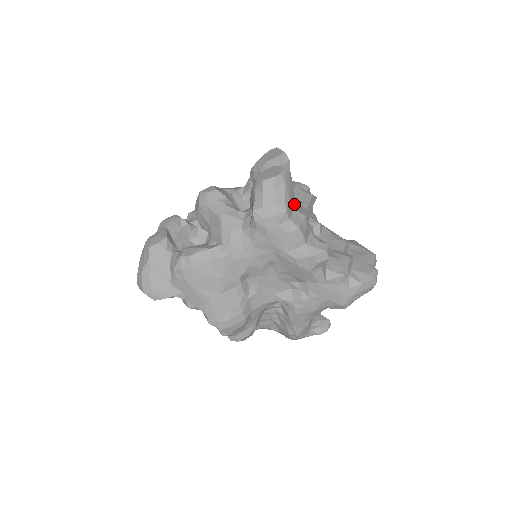
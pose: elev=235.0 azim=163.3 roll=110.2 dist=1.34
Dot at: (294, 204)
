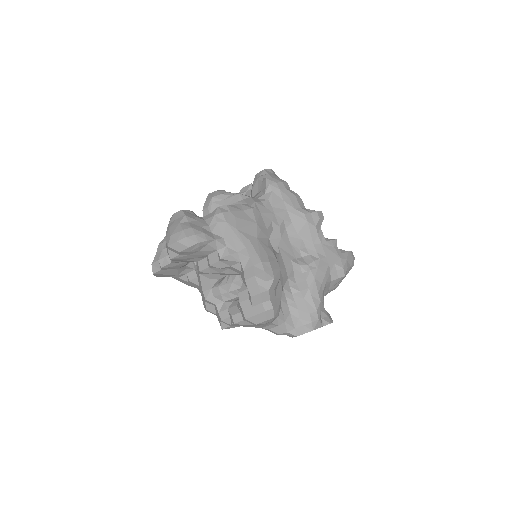
Dot at: occluded
